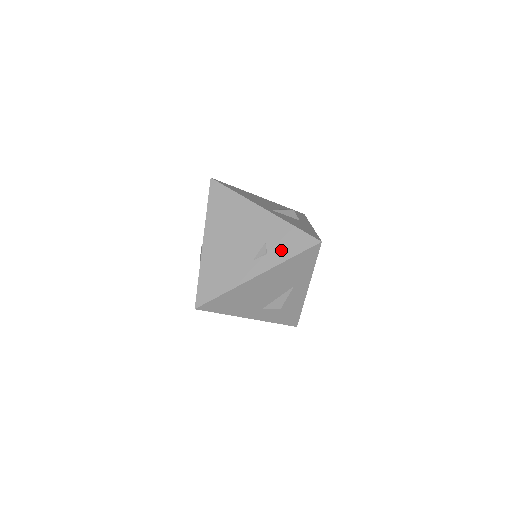
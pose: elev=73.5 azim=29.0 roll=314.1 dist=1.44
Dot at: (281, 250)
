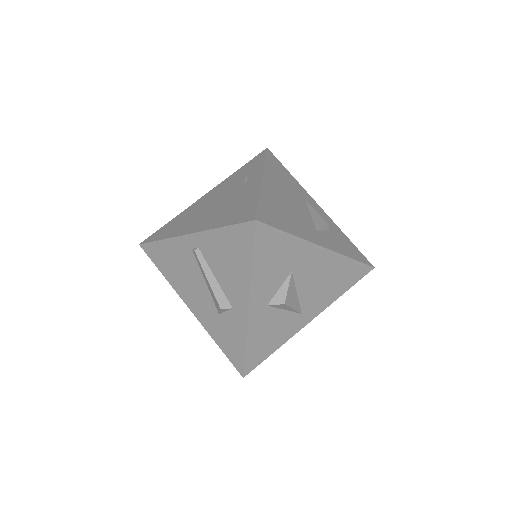
Dot at: (252, 169)
